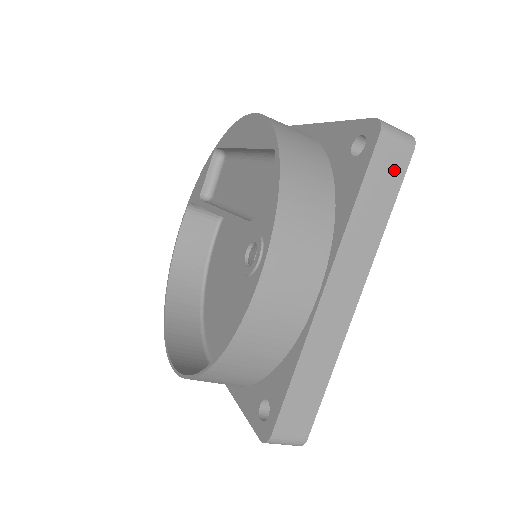
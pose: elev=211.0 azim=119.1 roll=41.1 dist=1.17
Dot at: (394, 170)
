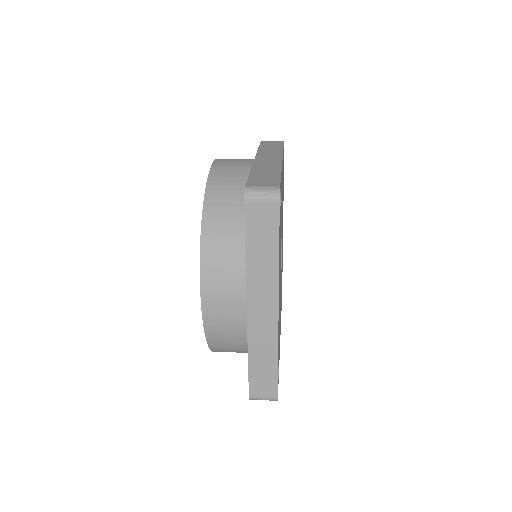
Dot at: occluded
